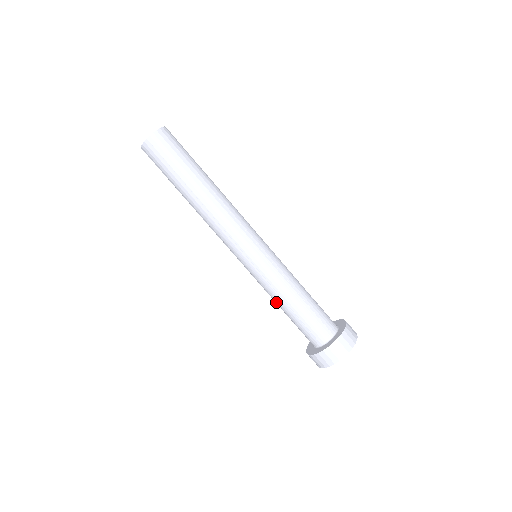
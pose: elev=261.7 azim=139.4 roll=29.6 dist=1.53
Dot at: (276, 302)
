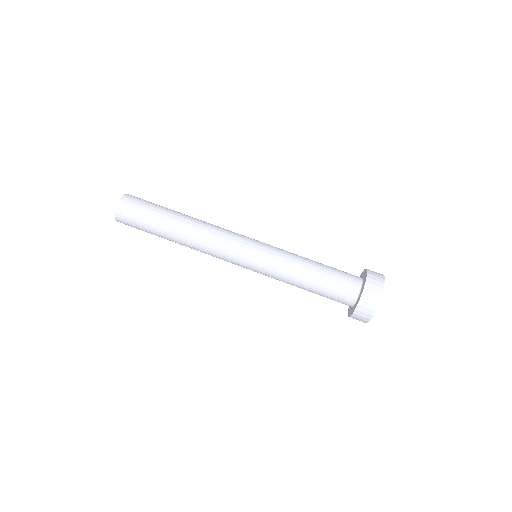
Dot at: occluded
